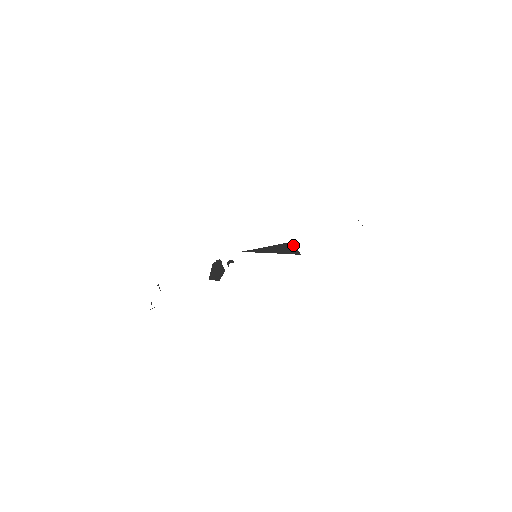
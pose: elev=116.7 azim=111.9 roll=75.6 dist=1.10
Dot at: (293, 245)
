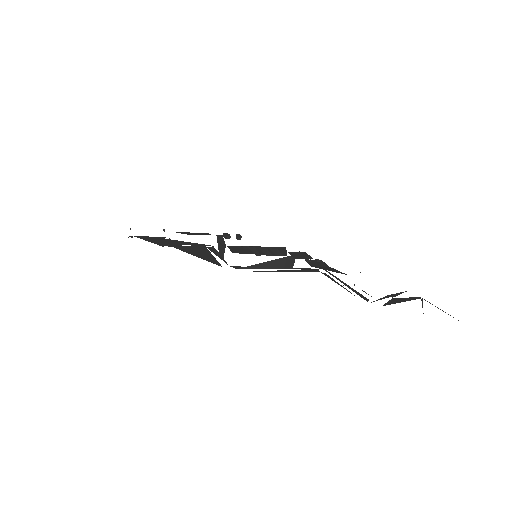
Dot at: occluded
